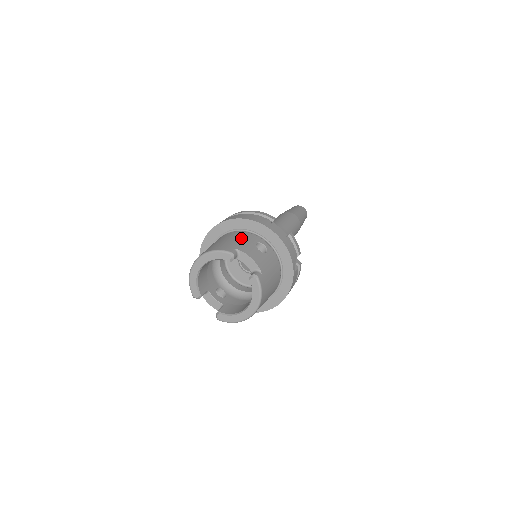
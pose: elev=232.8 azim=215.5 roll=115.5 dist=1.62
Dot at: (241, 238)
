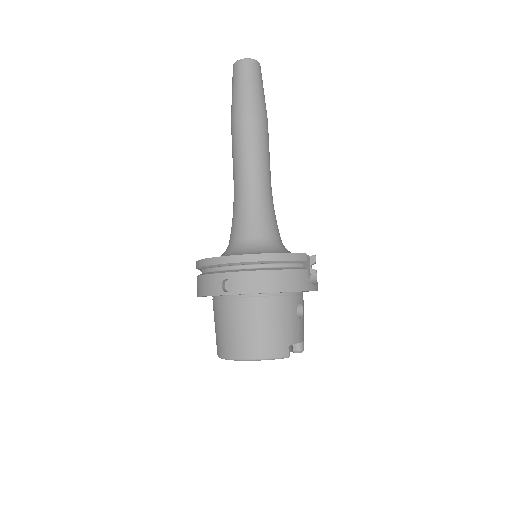
Dot at: (285, 317)
